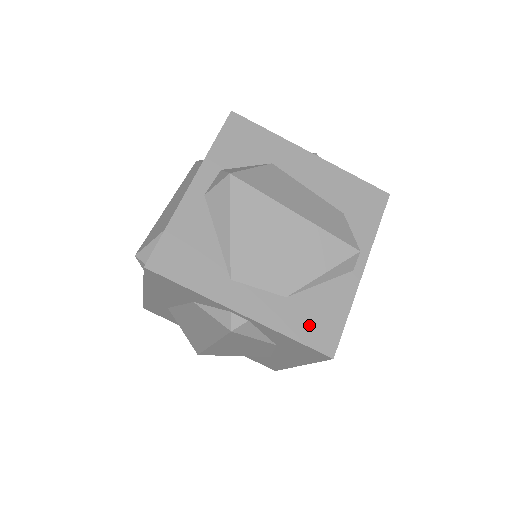
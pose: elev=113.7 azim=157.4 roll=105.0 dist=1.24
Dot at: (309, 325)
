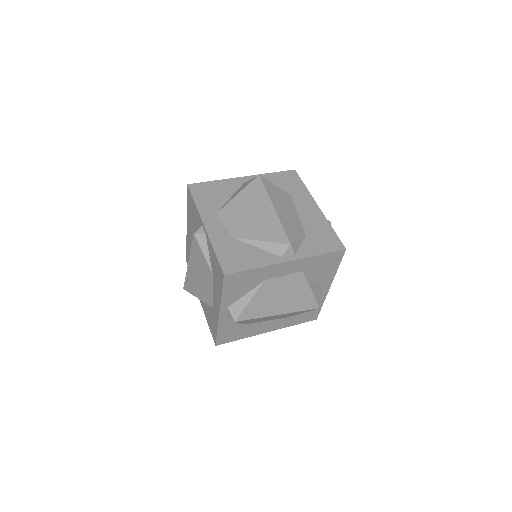
Dot at: (230, 254)
